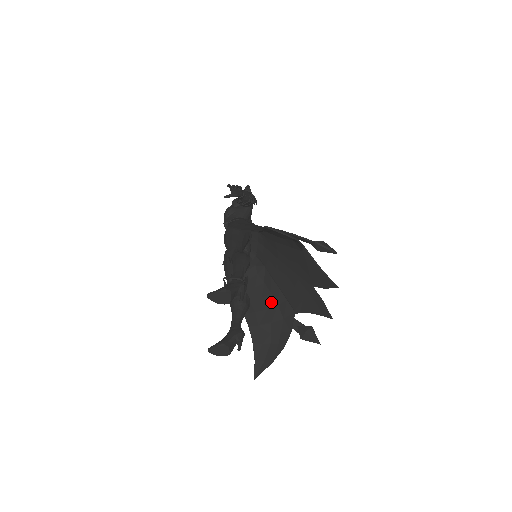
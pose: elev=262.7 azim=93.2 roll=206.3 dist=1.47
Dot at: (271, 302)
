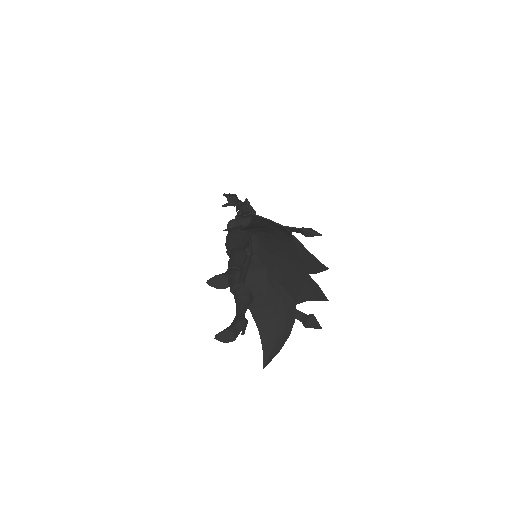
Dot at: (274, 297)
